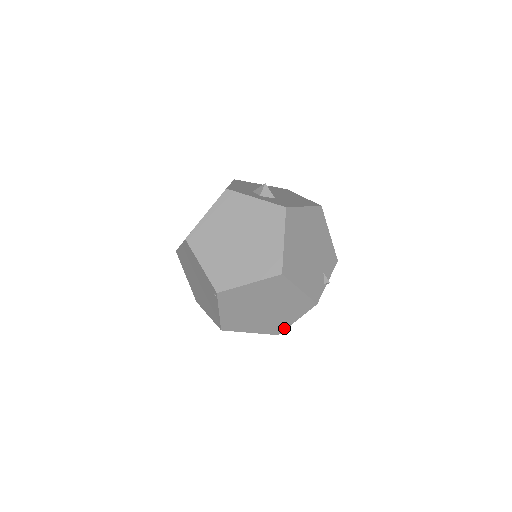
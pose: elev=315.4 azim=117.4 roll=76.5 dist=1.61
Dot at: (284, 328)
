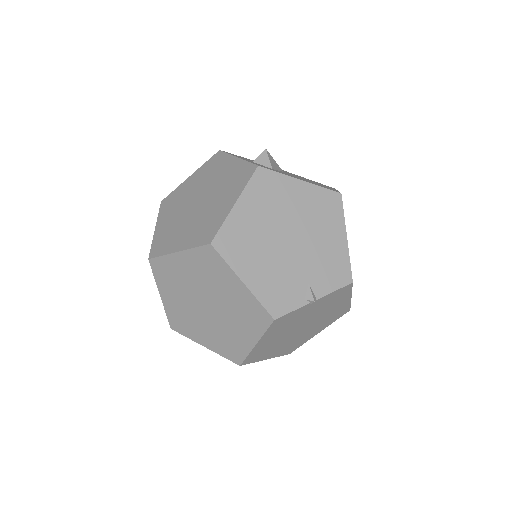
Dot at: (244, 354)
